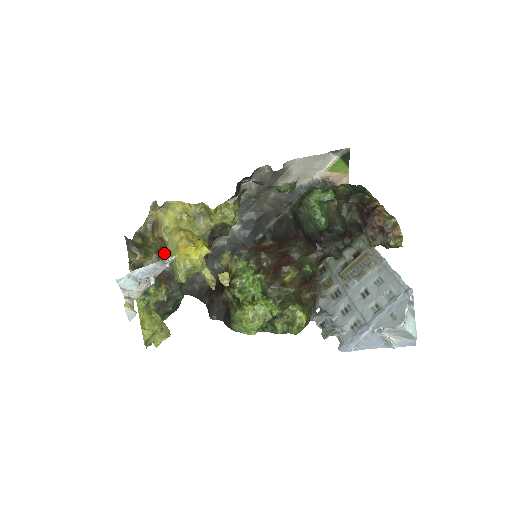
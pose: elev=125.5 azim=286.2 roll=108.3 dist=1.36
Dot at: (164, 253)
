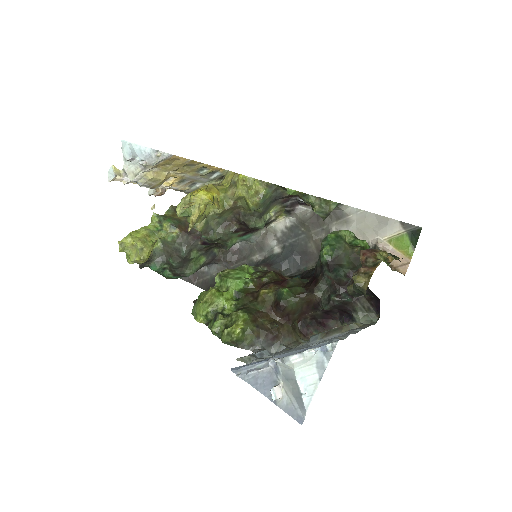
Dot at: occluded
